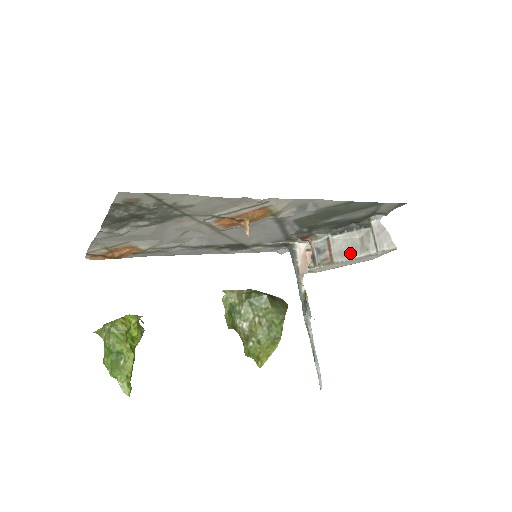
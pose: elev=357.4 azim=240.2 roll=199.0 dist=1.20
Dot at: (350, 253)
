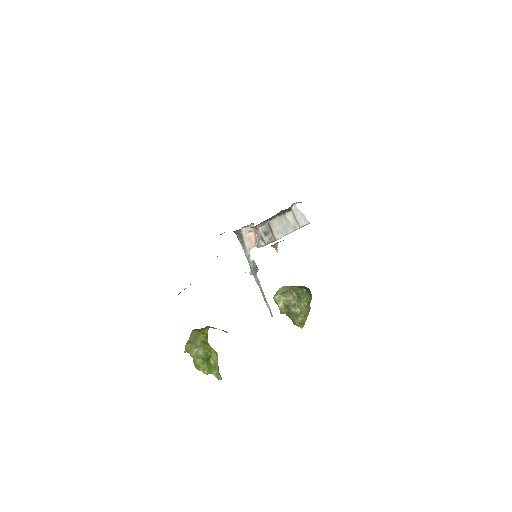
Dot at: (285, 231)
